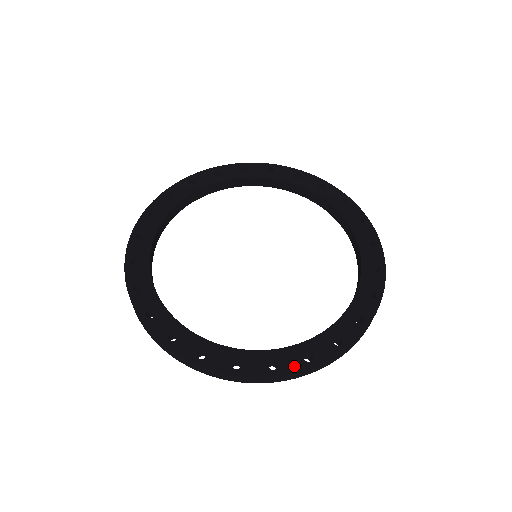
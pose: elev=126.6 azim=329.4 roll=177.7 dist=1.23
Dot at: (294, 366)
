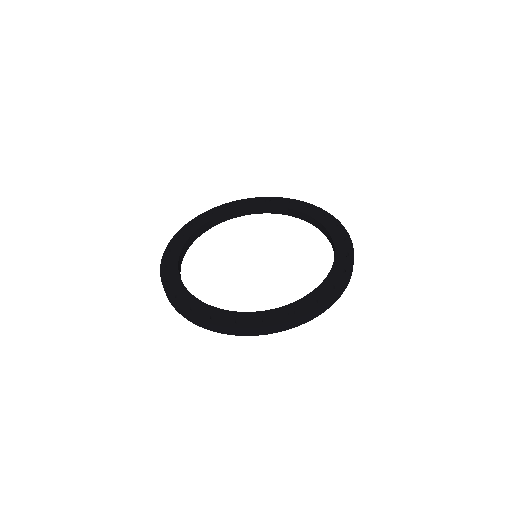
Dot at: (202, 316)
